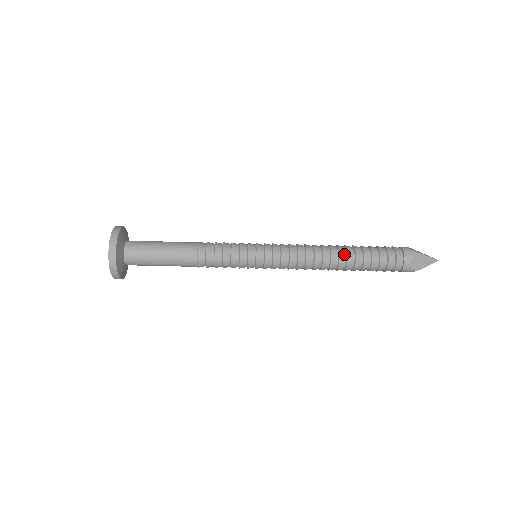
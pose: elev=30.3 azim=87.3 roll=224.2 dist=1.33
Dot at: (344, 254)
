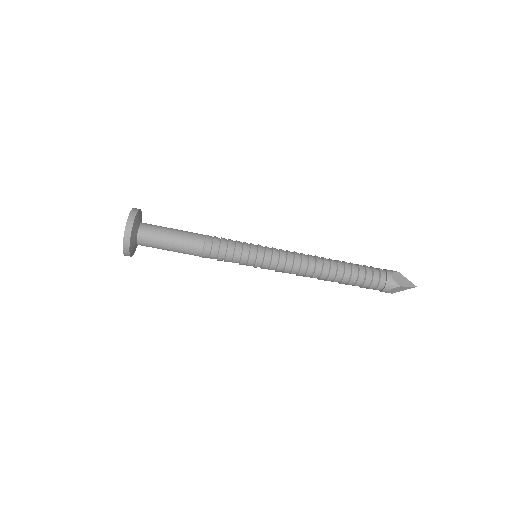
Dot at: (334, 261)
